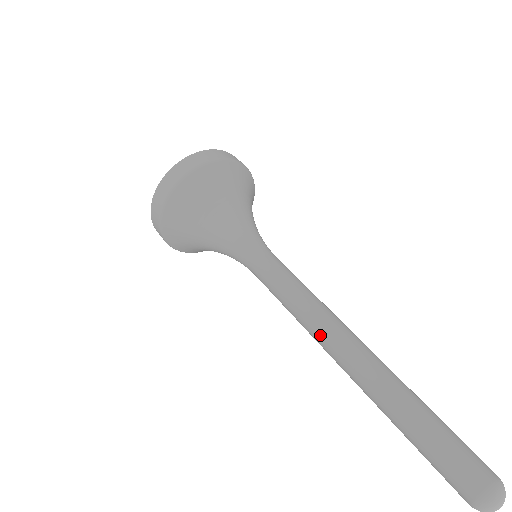
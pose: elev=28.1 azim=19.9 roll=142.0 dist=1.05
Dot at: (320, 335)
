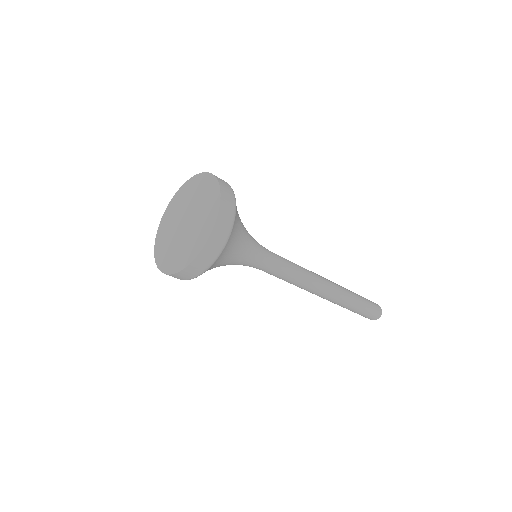
Dot at: (315, 291)
